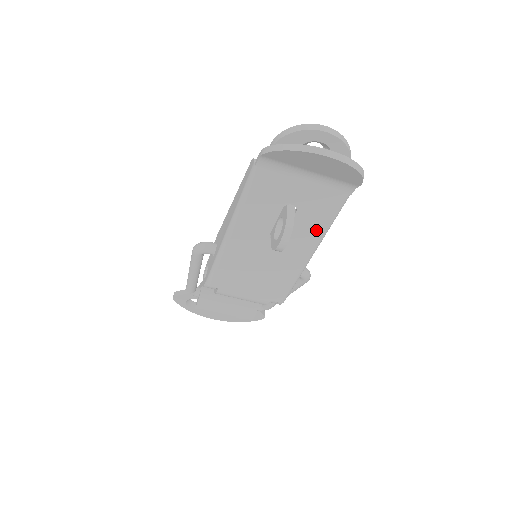
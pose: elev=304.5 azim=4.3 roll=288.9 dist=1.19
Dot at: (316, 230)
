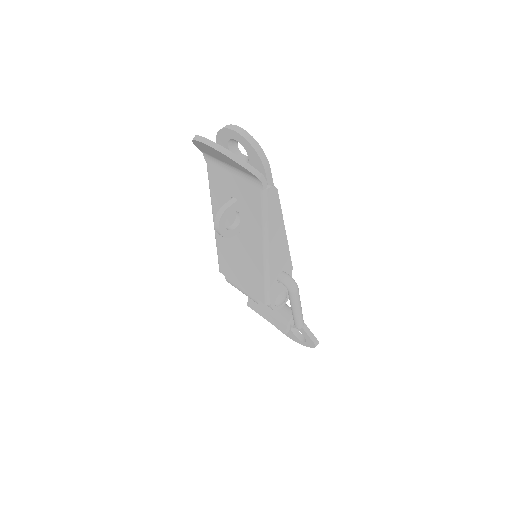
Dot at: (257, 226)
